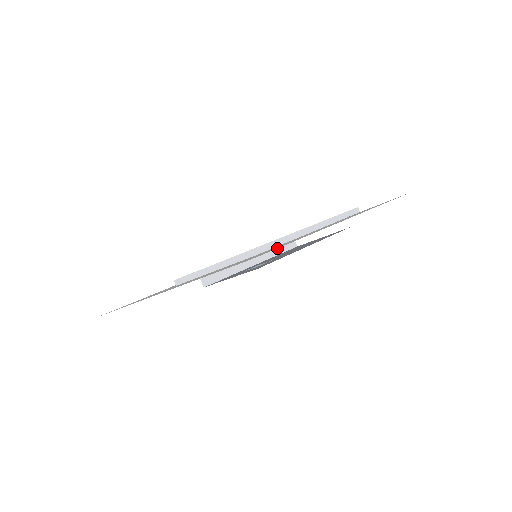
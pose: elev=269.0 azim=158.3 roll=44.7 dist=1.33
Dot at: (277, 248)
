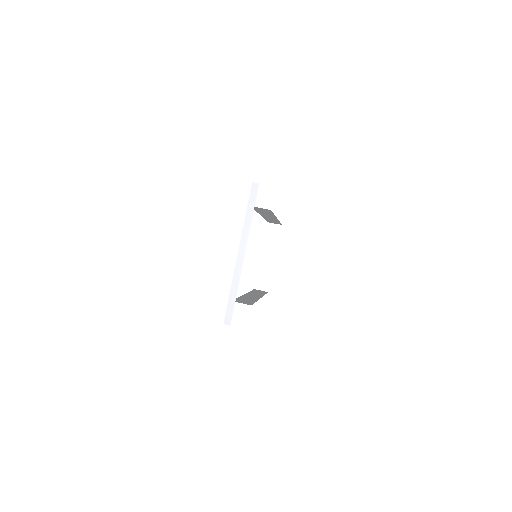
Dot at: occluded
